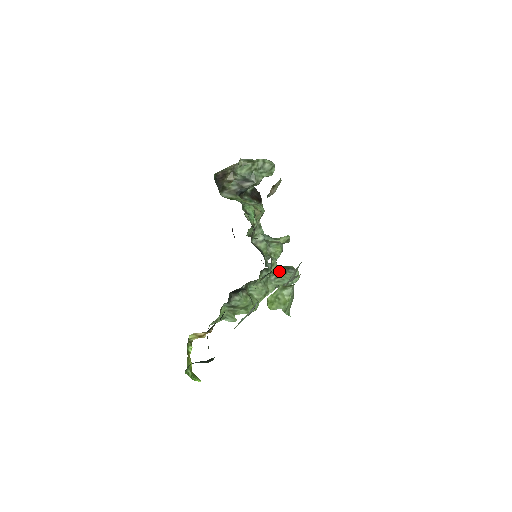
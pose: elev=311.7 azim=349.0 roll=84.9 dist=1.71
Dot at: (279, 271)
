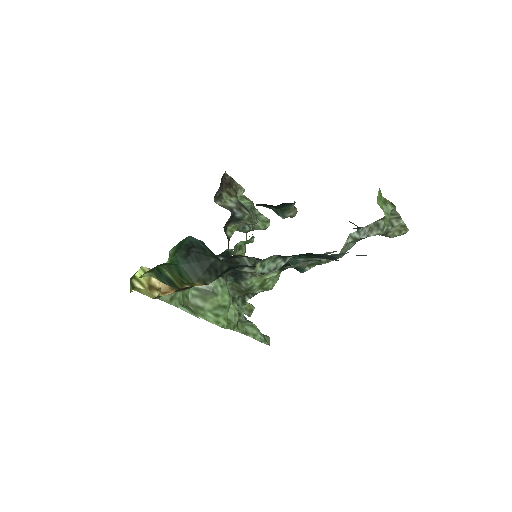
Dot at: occluded
